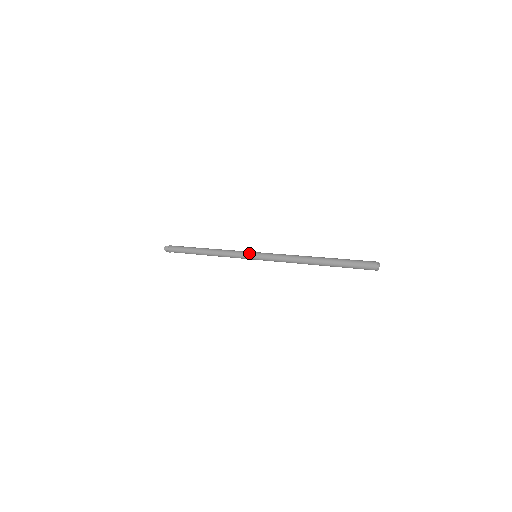
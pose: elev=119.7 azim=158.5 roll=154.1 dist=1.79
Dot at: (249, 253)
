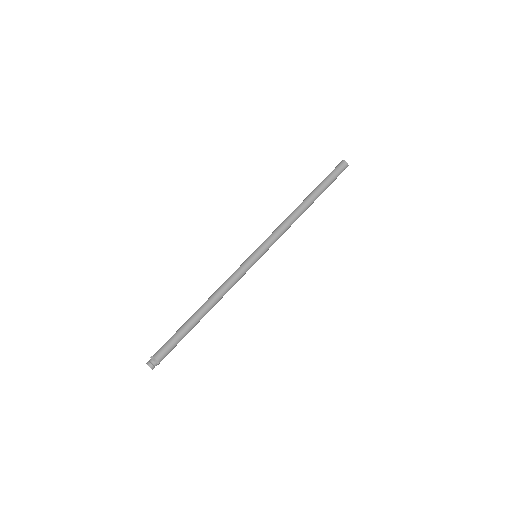
Dot at: (248, 257)
